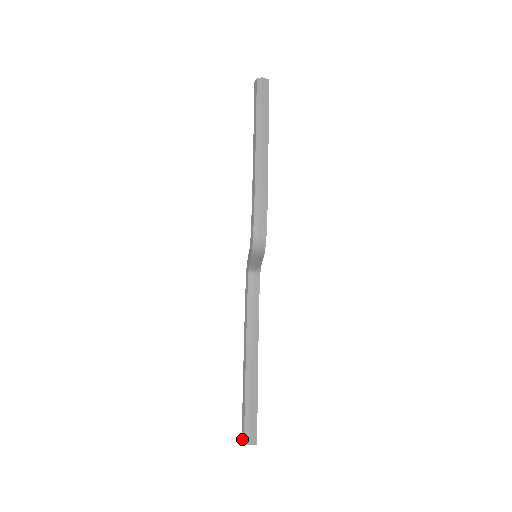
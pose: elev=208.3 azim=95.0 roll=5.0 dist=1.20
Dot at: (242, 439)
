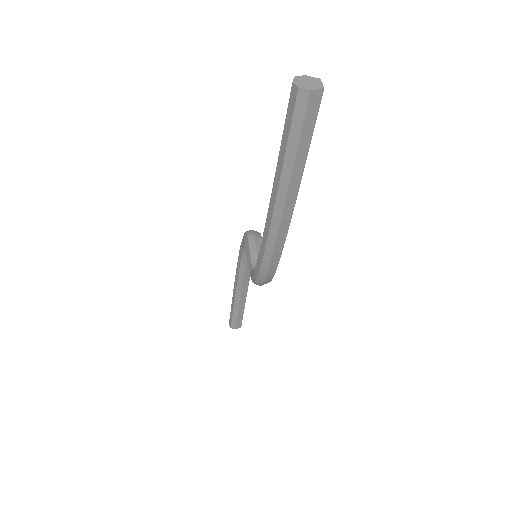
Dot at: (229, 324)
